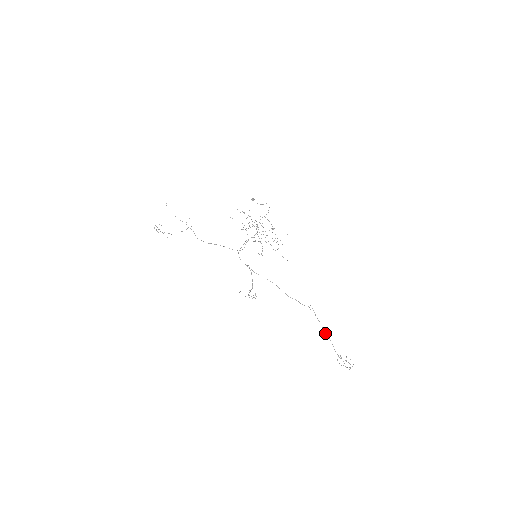
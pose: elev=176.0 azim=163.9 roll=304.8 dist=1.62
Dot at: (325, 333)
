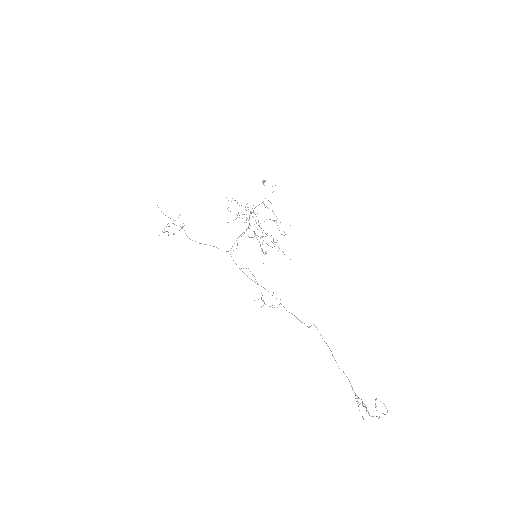
Dot at: occluded
